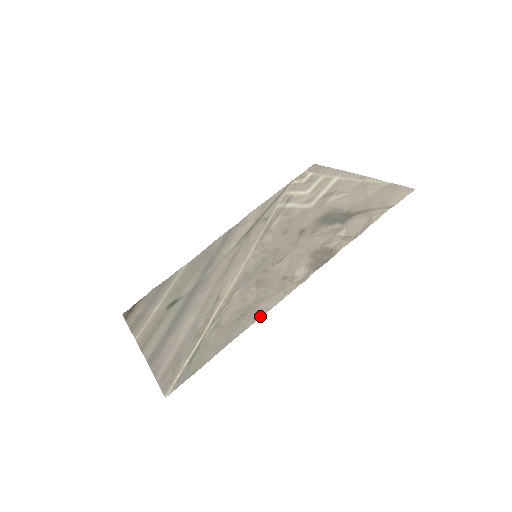
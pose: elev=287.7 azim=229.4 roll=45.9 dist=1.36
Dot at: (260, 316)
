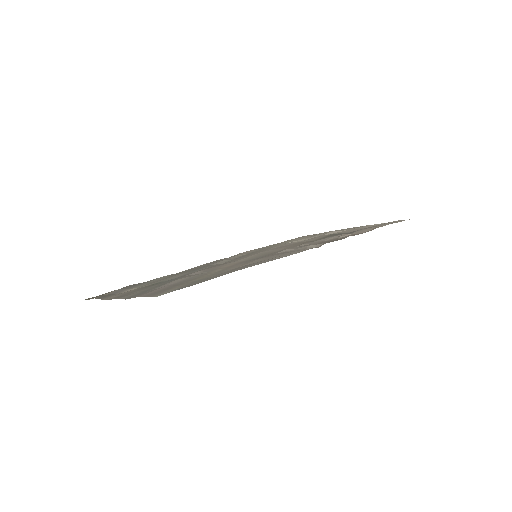
Dot at: (273, 259)
